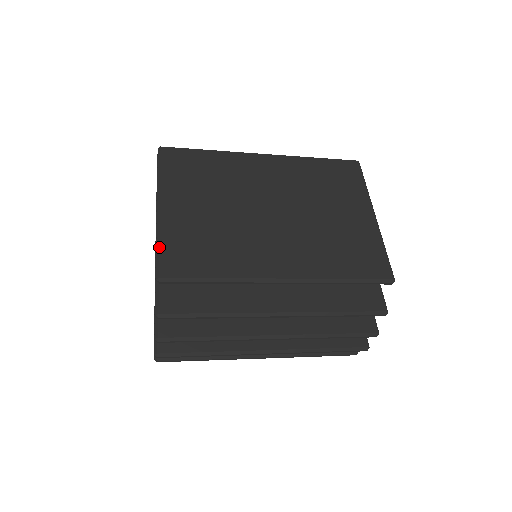
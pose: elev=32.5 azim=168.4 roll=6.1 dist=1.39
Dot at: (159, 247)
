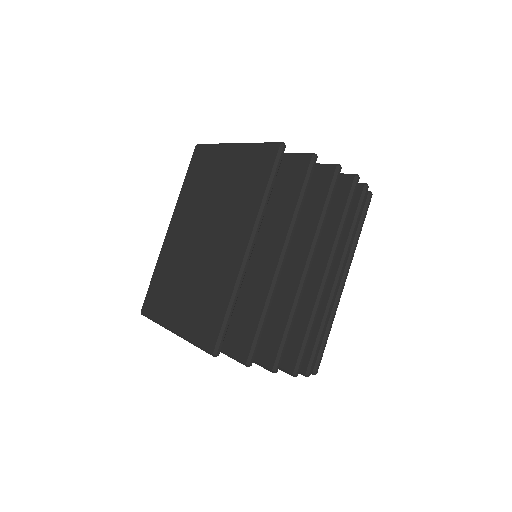
Dot at: (195, 344)
